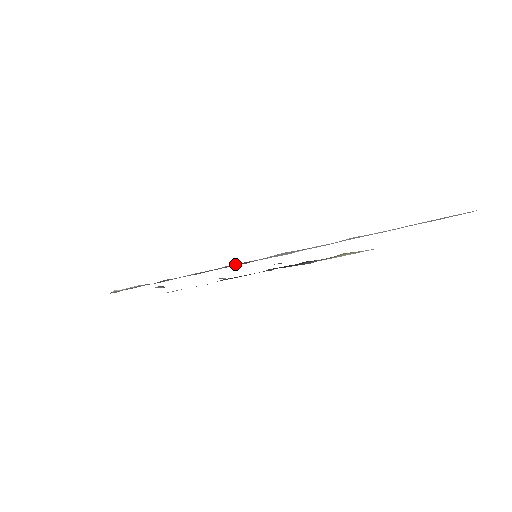
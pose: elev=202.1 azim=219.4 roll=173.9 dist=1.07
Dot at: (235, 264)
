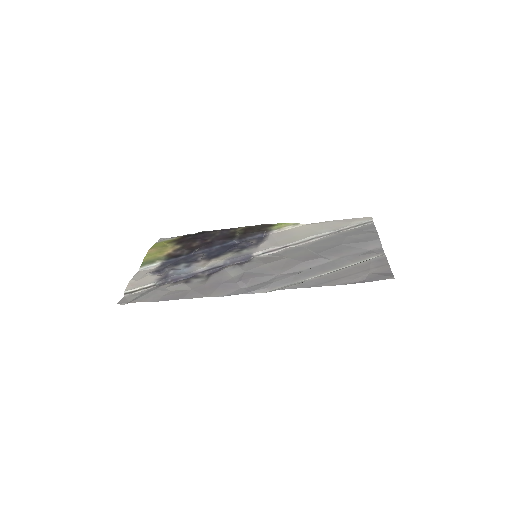
Dot at: (236, 260)
